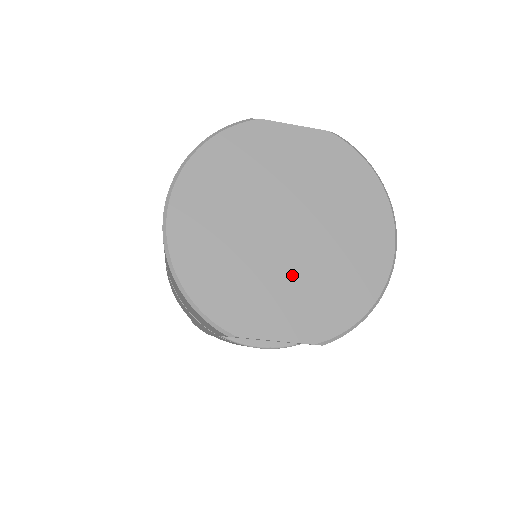
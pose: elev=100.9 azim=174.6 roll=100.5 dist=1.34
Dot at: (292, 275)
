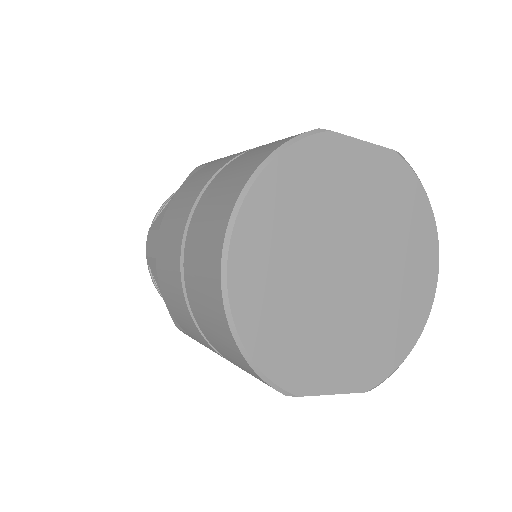
Dot at: (351, 321)
